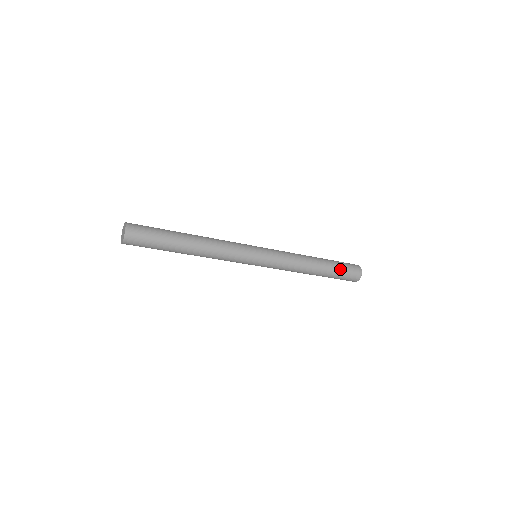
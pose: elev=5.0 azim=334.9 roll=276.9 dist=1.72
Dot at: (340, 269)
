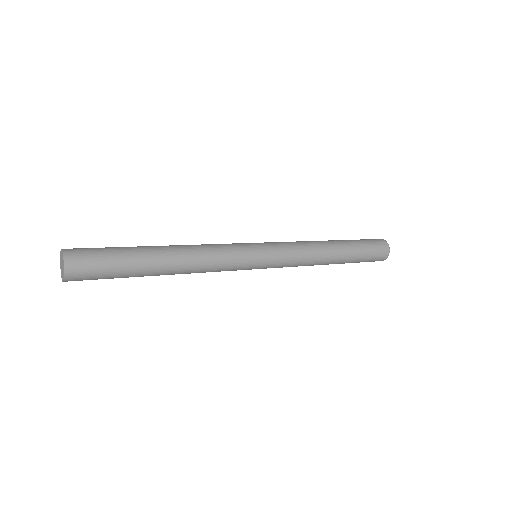
Dot at: (363, 248)
